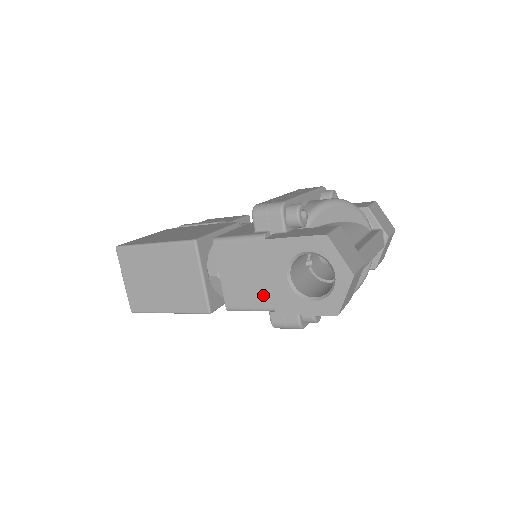
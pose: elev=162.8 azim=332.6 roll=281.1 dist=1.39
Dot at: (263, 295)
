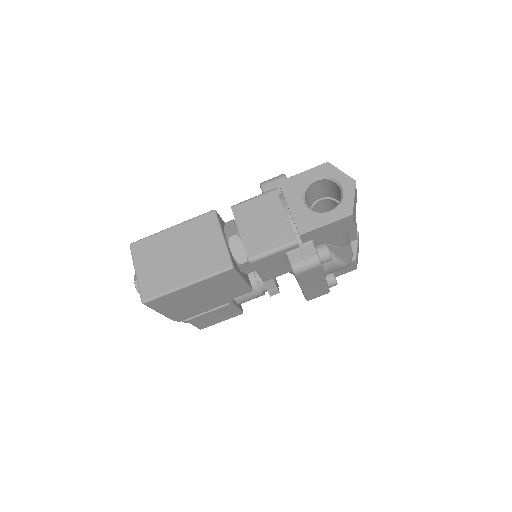
Dot at: (282, 233)
